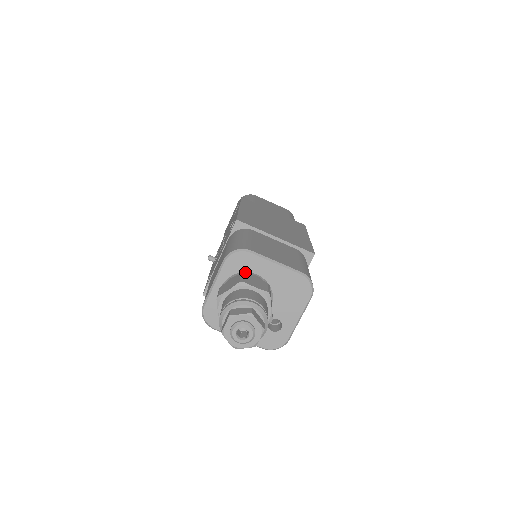
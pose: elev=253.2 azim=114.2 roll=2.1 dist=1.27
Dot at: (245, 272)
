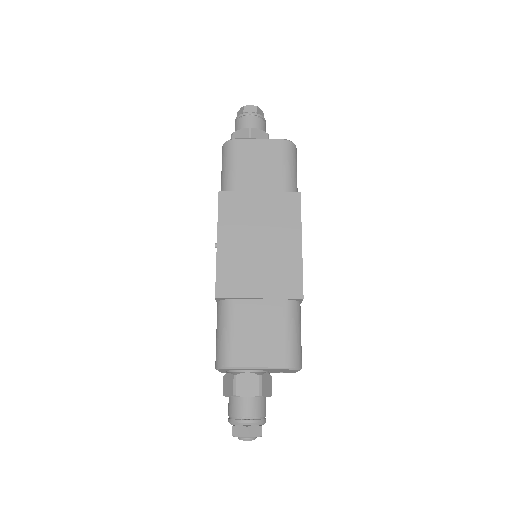
Dot at: (237, 370)
